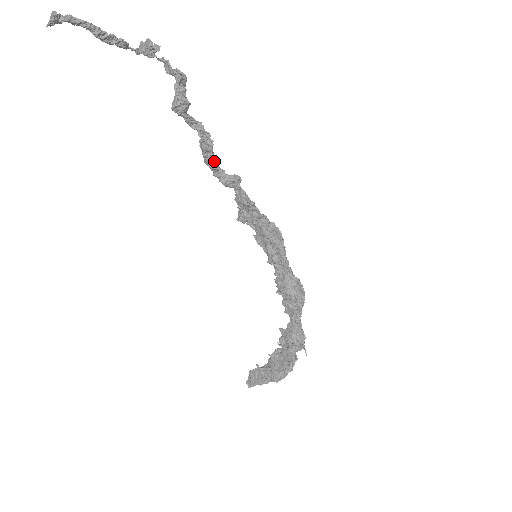
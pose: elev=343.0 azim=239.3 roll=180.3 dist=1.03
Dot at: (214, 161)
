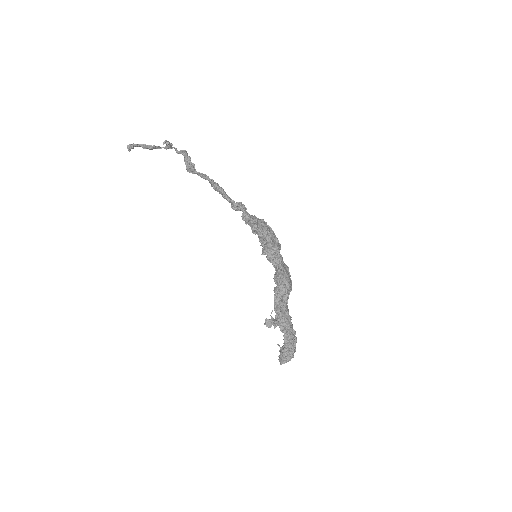
Dot at: (225, 196)
